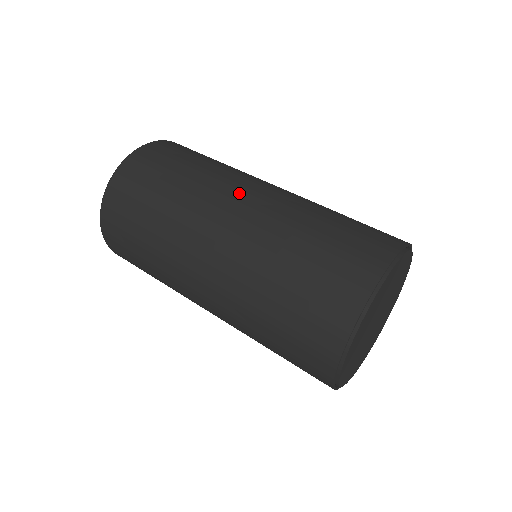
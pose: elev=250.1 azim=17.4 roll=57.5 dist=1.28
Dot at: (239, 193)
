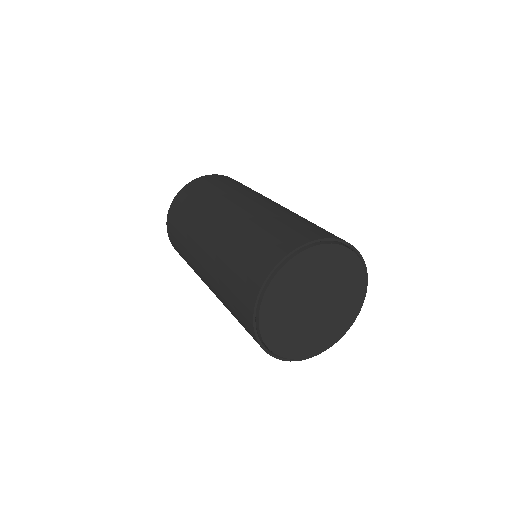
Dot at: occluded
